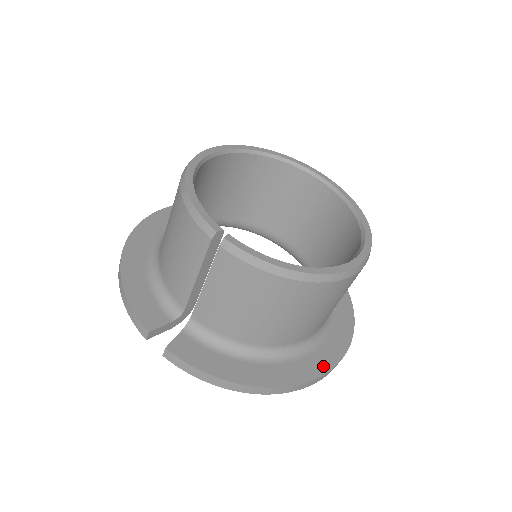
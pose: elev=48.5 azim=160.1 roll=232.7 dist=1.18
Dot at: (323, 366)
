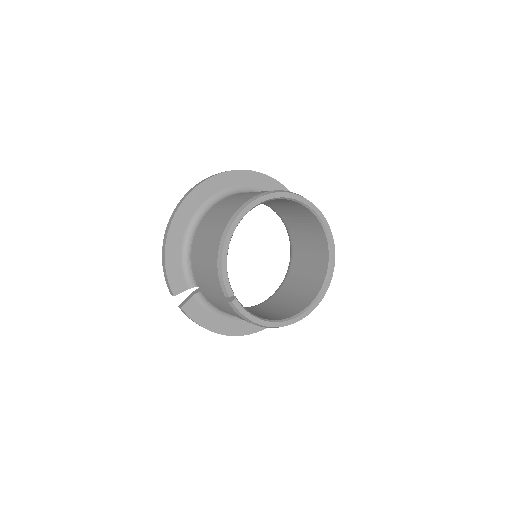
Dot at: occluded
